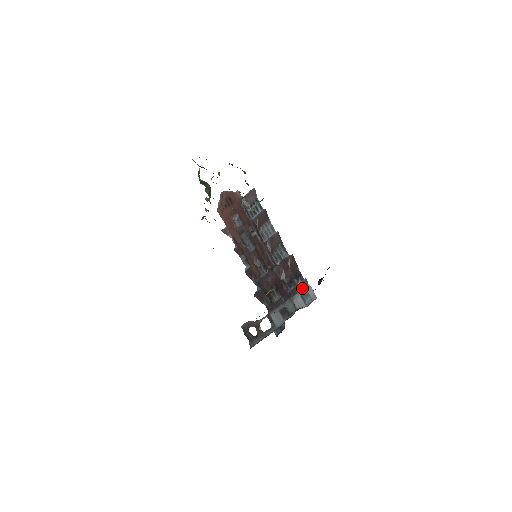
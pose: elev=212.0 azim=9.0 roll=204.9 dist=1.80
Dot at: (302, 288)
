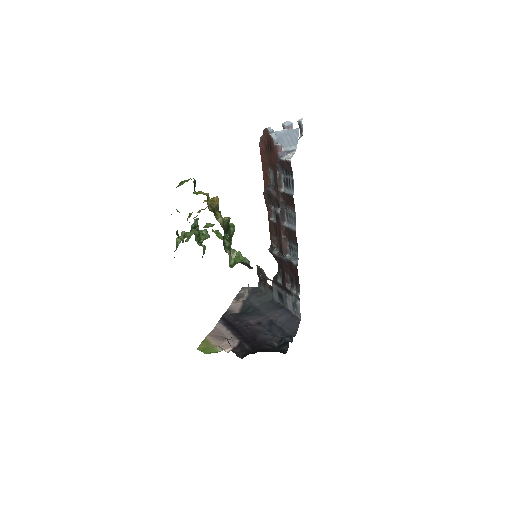
Dot at: (294, 299)
